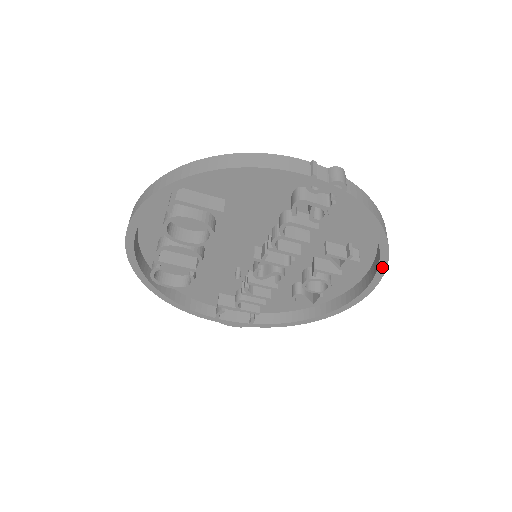
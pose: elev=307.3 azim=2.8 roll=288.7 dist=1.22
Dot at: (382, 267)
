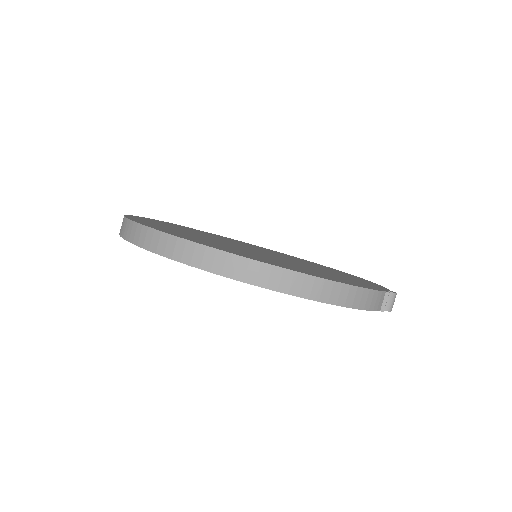
Dot at: occluded
